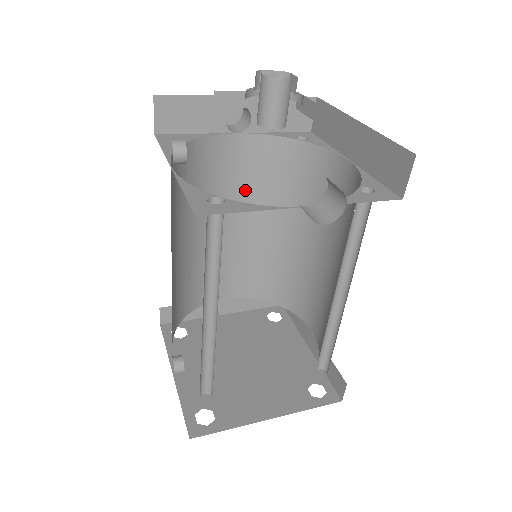
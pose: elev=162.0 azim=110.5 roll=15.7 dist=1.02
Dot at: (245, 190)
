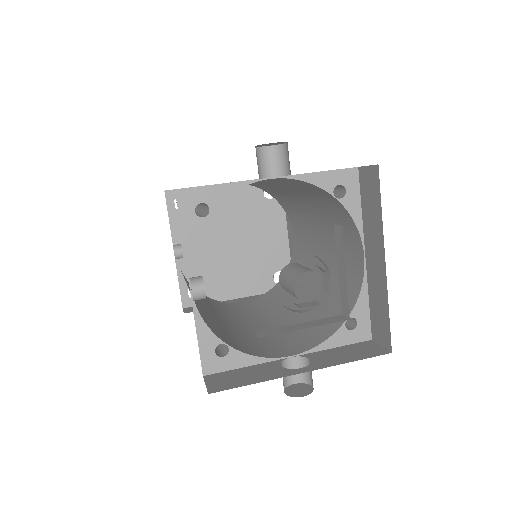
Dot at: (266, 180)
